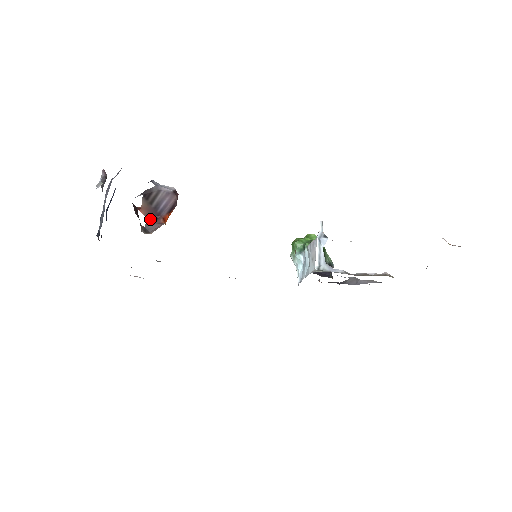
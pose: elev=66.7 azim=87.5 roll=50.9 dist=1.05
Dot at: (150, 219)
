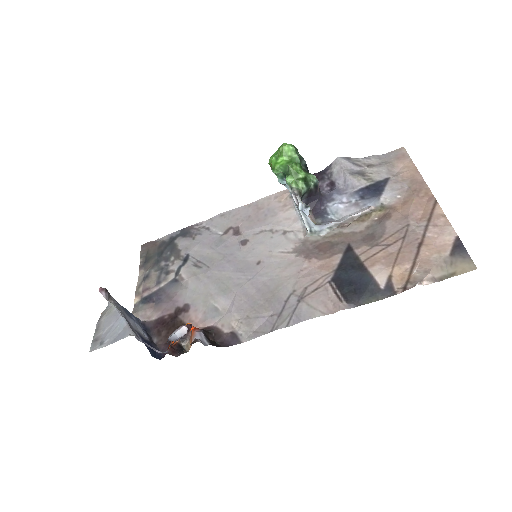
Dot at: (181, 337)
